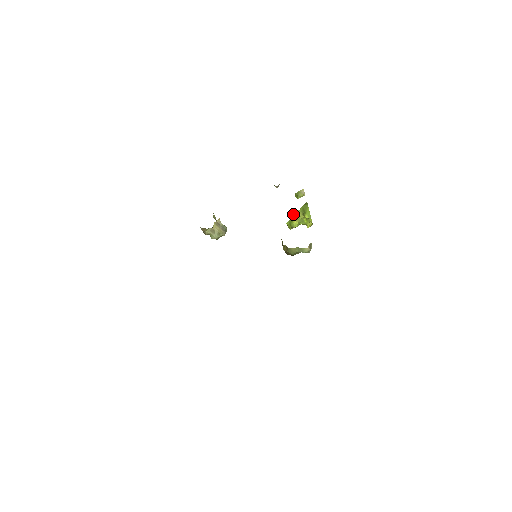
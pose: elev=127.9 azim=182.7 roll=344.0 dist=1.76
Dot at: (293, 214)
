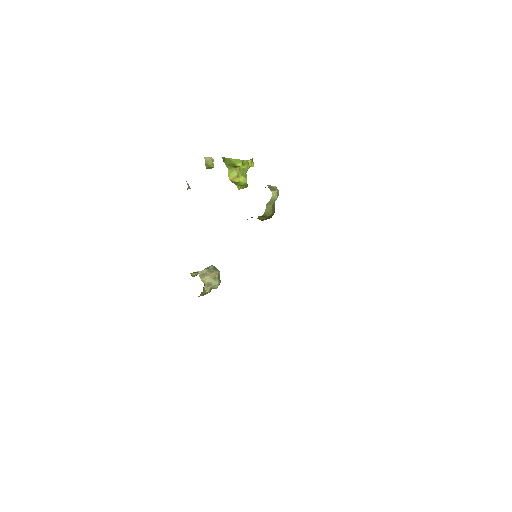
Dot at: (230, 179)
